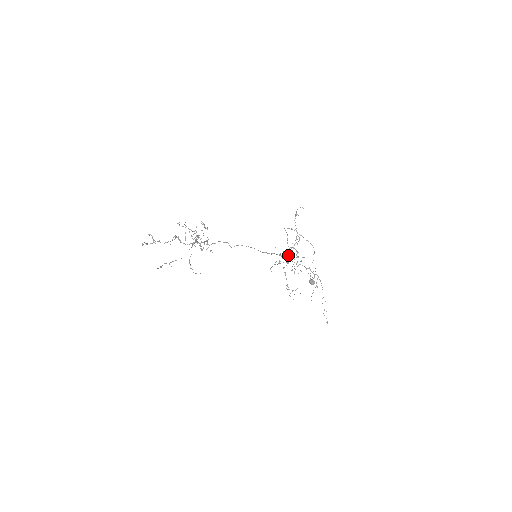
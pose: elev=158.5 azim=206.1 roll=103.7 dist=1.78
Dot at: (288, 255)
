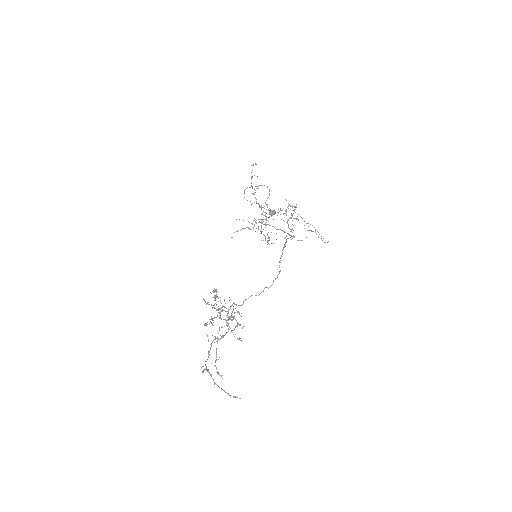
Dot at: (290, 229)
